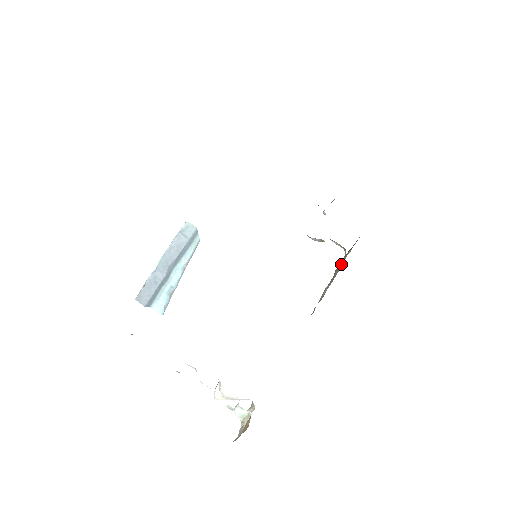
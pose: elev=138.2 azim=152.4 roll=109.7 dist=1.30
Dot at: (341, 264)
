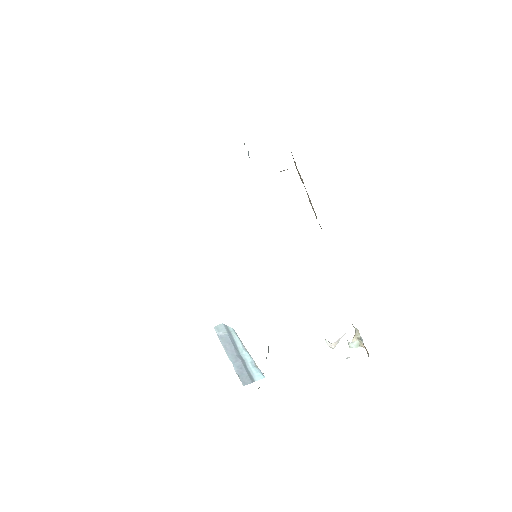
Dot at: (300, 176)
